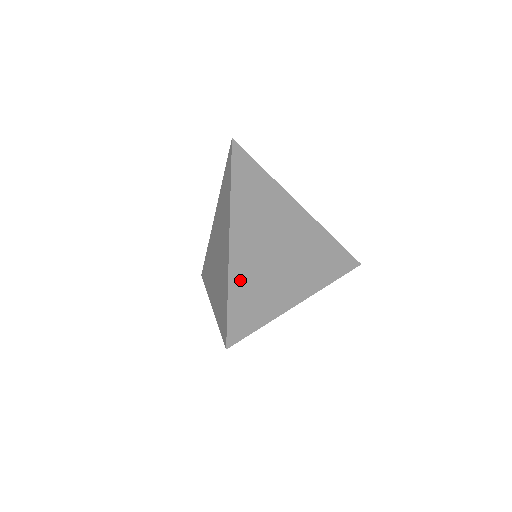
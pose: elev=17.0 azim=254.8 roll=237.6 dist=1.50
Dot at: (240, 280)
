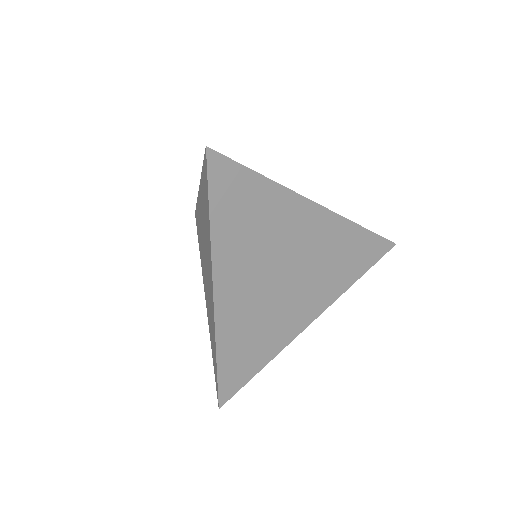
Dot at: (231, 337)
